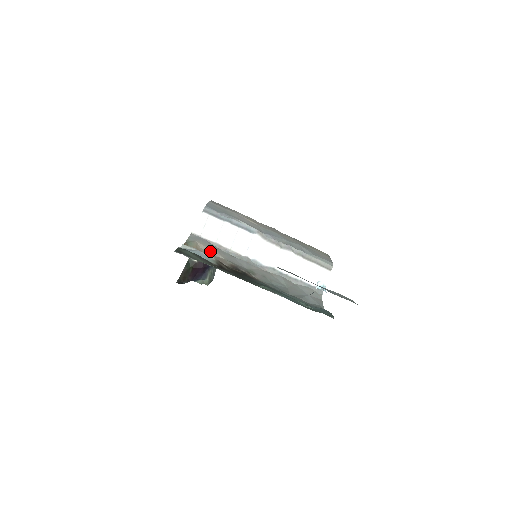
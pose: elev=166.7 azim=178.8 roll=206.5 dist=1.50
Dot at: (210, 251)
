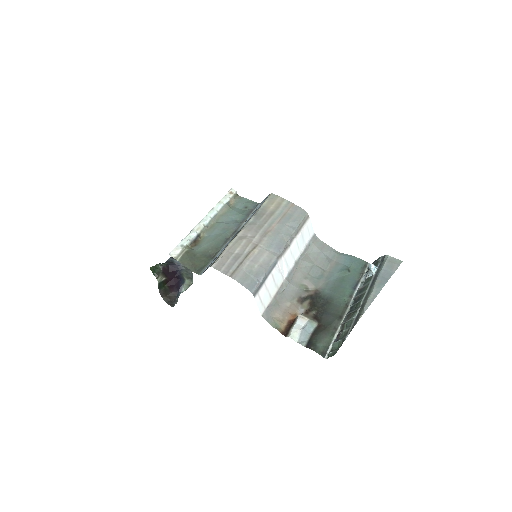
Dot at: (282, 310)
